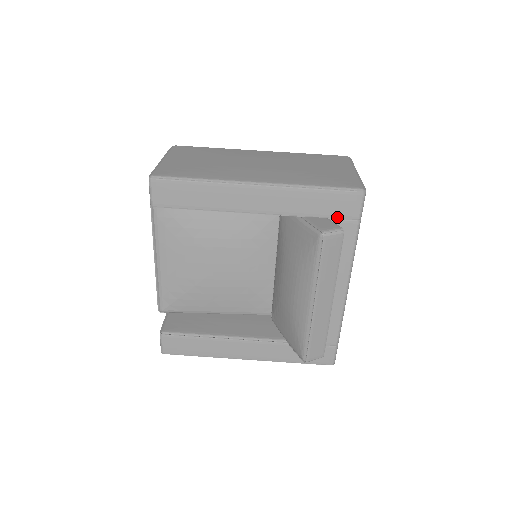
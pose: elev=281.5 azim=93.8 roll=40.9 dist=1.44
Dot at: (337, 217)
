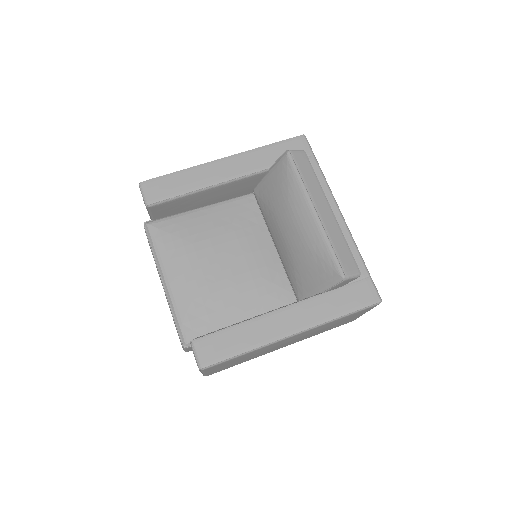
Dot at: occluded
